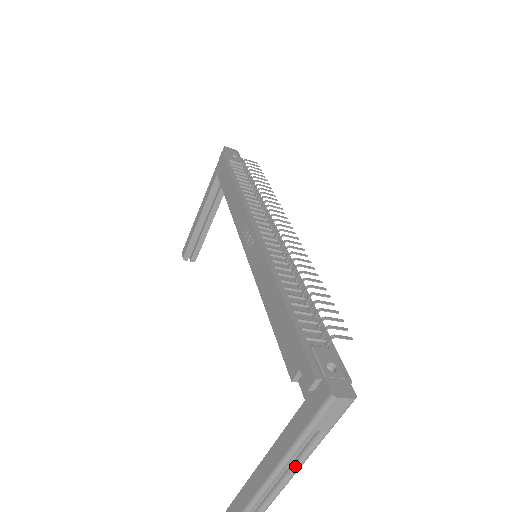
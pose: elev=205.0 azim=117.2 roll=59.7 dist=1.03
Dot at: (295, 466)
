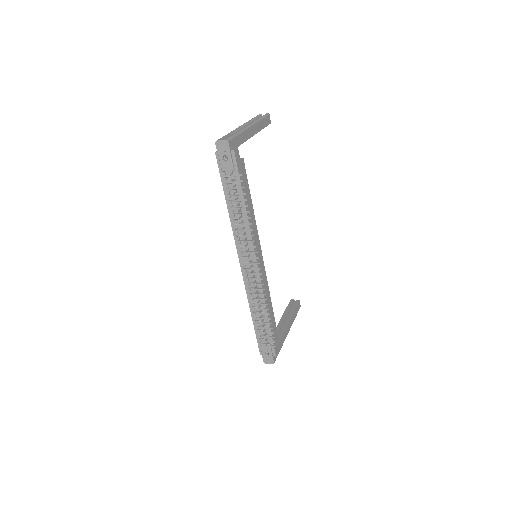
Dot at: occluded
